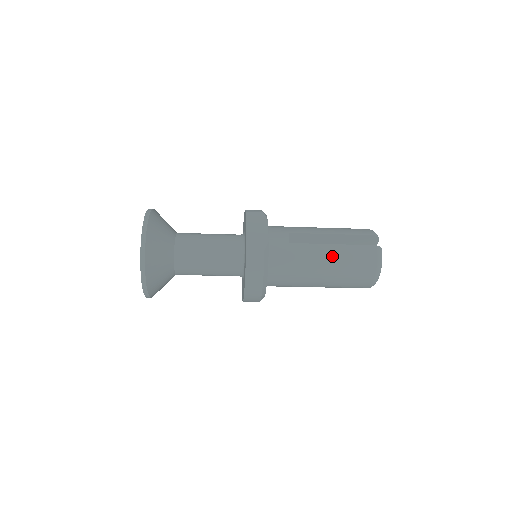
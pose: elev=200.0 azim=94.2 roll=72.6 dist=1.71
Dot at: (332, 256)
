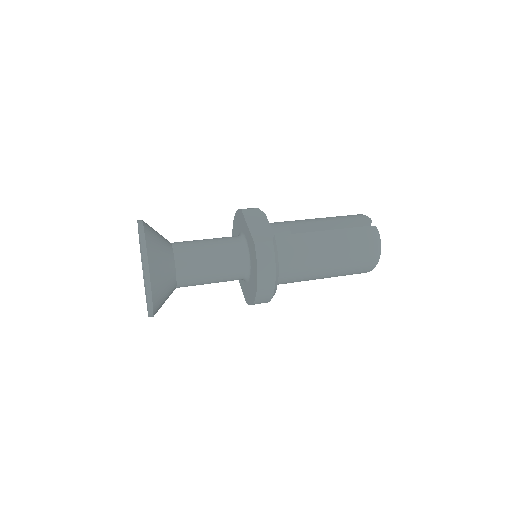
Dot at: (335, 241)
